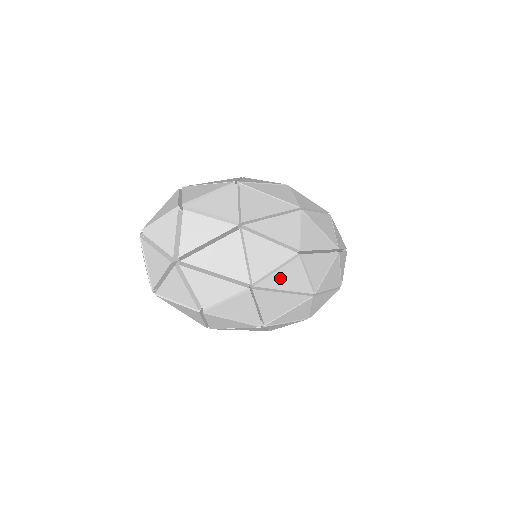
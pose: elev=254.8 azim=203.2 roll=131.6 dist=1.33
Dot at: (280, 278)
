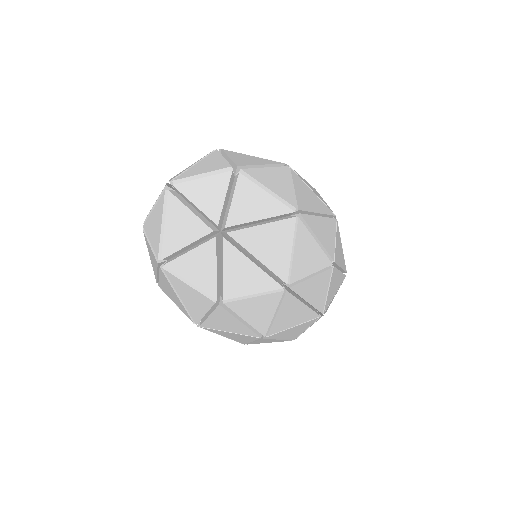
Dot at: (310, 286)
